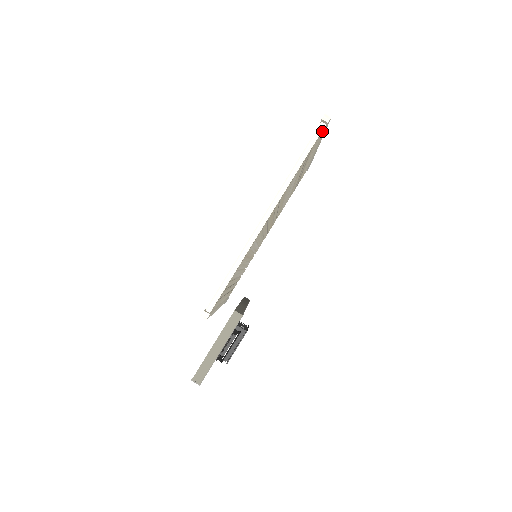
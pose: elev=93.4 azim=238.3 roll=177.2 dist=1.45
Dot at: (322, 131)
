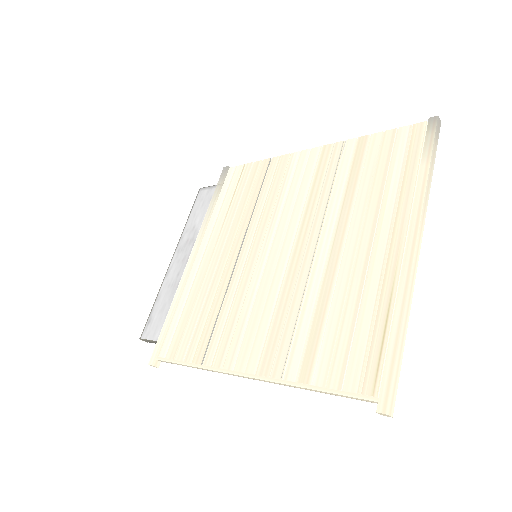
Dot at: (378, 387)
